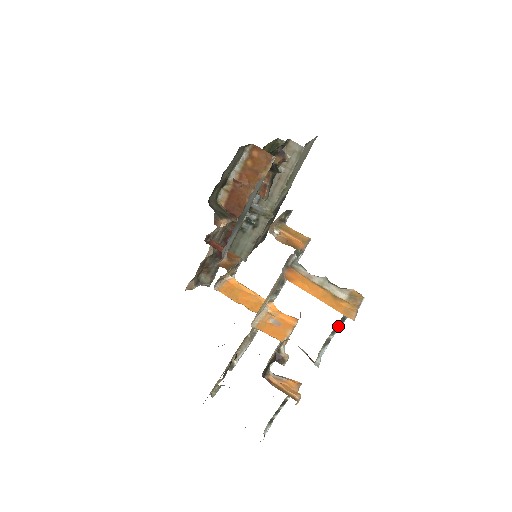
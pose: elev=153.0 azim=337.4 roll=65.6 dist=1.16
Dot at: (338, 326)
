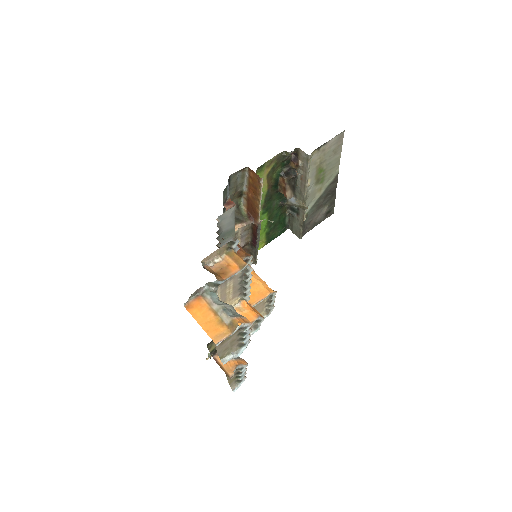
Dot at: (242, 337)
